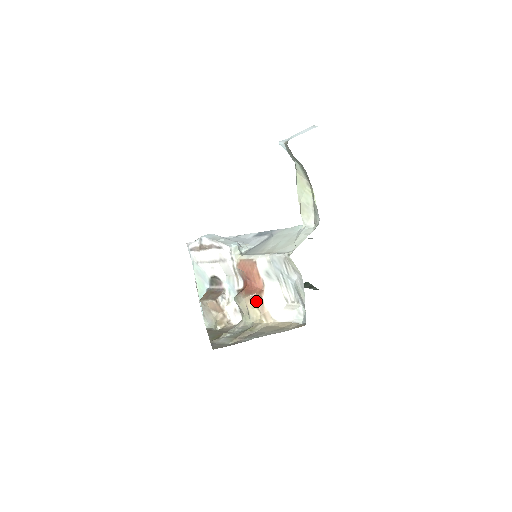
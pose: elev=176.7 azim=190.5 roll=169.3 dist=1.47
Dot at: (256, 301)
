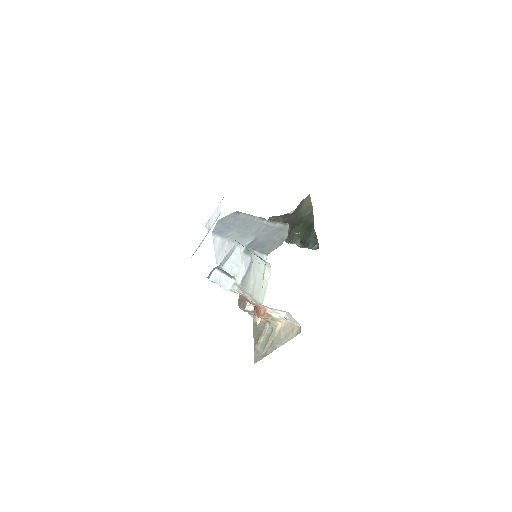
Dot at: (265, 317)
